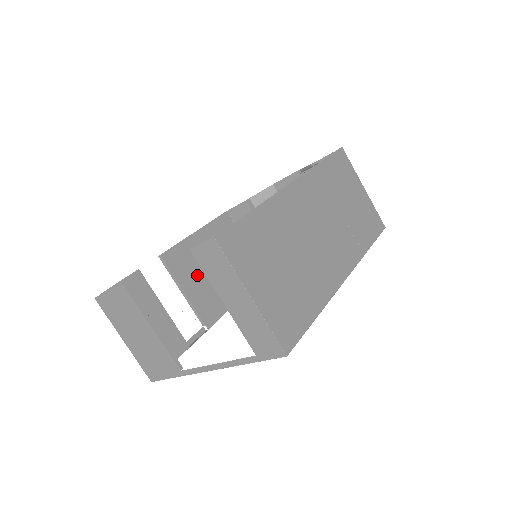
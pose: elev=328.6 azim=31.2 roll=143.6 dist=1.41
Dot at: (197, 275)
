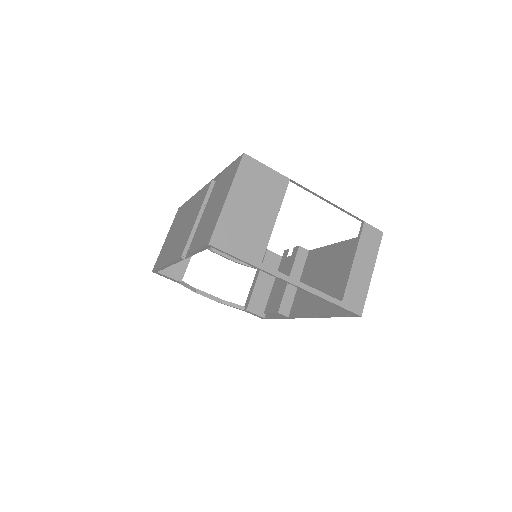
Dot at: occluded
